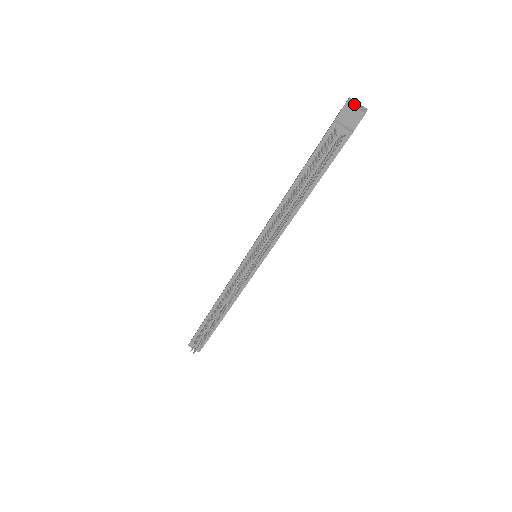
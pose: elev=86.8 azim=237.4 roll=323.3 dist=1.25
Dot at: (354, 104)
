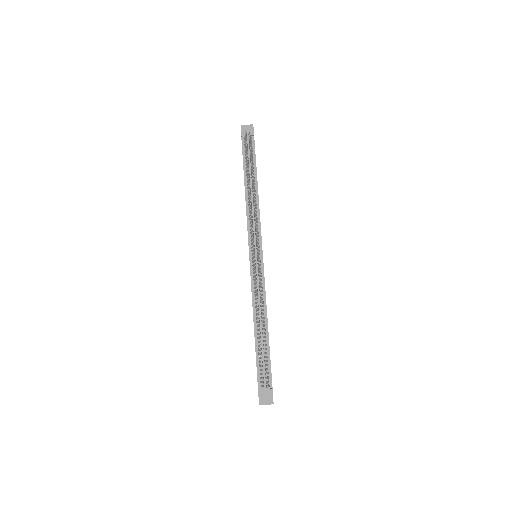
Dot at: (245, 126)
